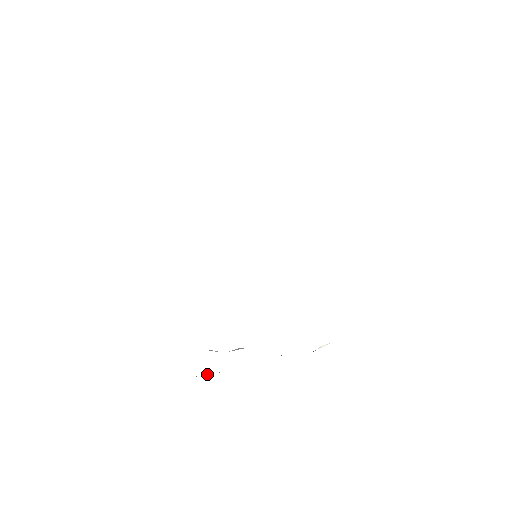
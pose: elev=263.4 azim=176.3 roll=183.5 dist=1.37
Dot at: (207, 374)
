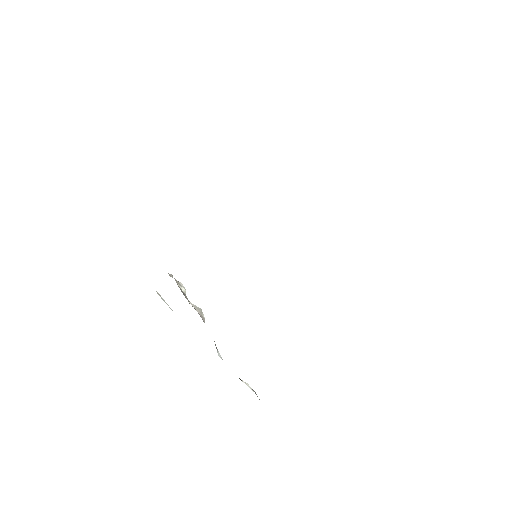
Dot at: occluded
